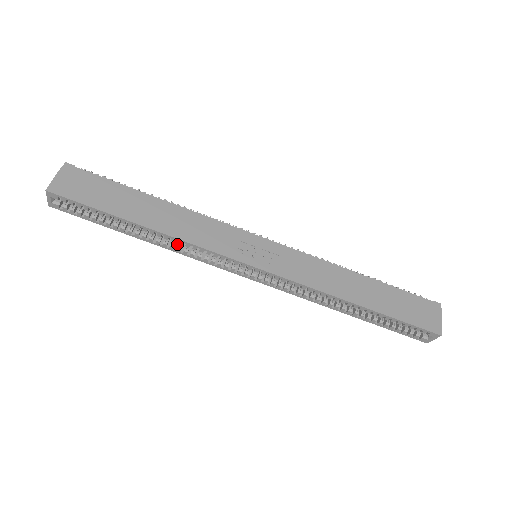
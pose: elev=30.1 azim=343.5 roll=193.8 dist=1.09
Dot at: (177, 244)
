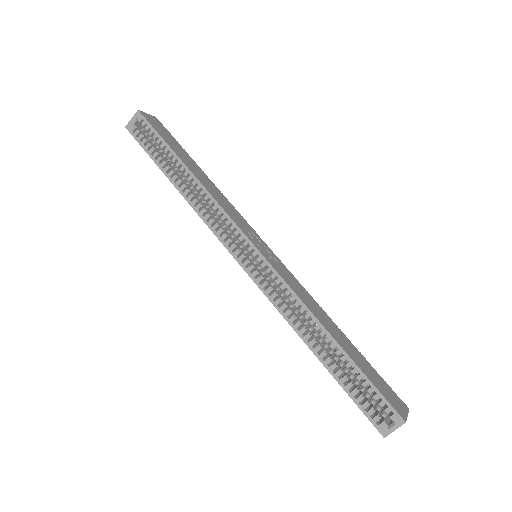
Dot at: occluded
